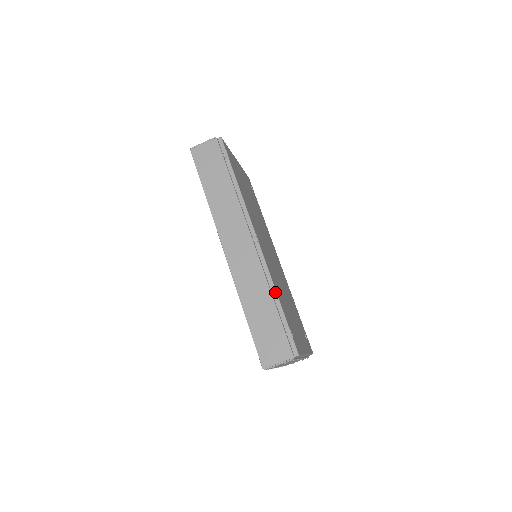
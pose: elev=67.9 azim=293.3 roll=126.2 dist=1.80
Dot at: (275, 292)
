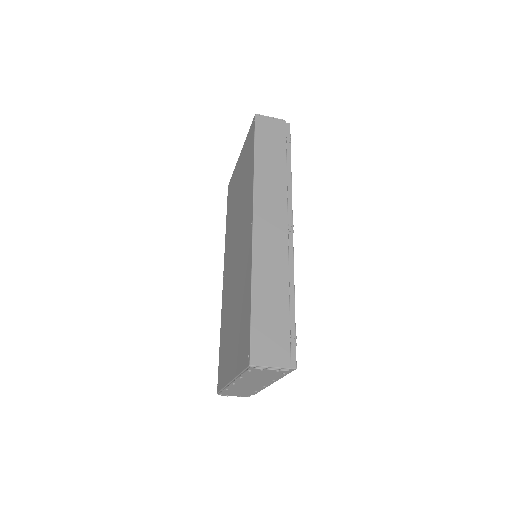
Dot at: (293, 290)
